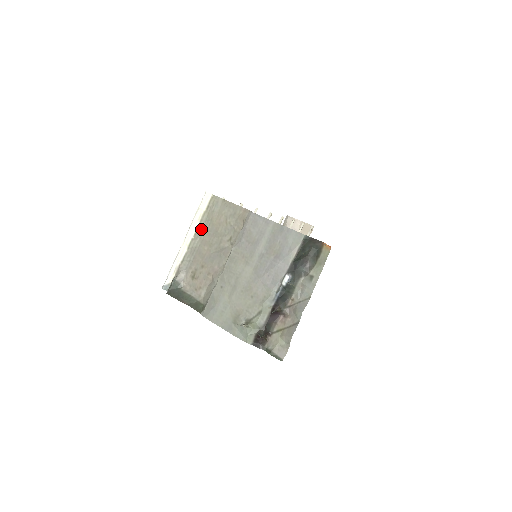
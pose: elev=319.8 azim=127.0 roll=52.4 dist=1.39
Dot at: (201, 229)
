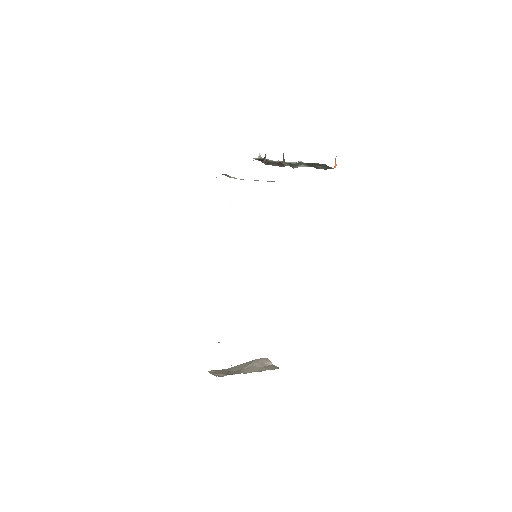
Dot at: occluded
